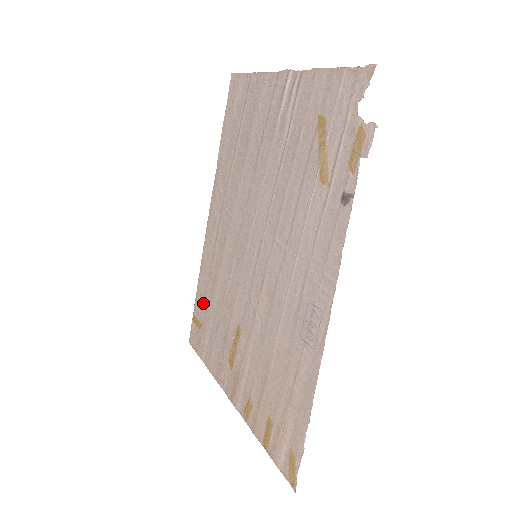
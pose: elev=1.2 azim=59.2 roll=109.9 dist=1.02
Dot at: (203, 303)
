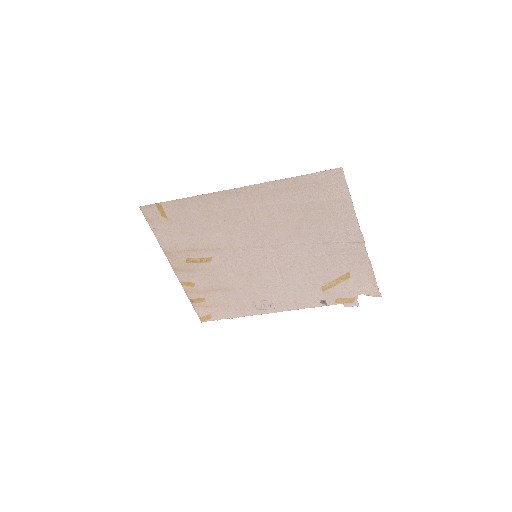
Dot at: (180, 213)
